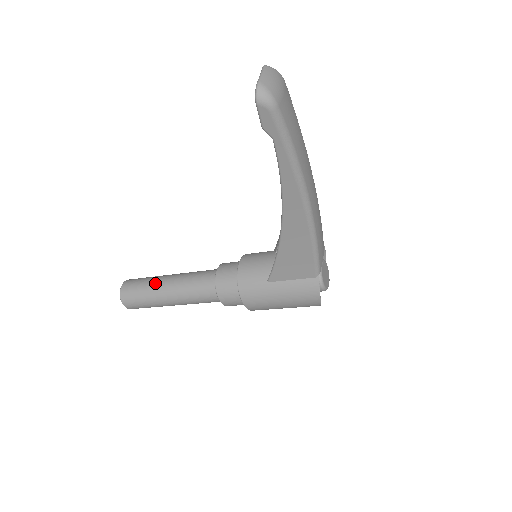
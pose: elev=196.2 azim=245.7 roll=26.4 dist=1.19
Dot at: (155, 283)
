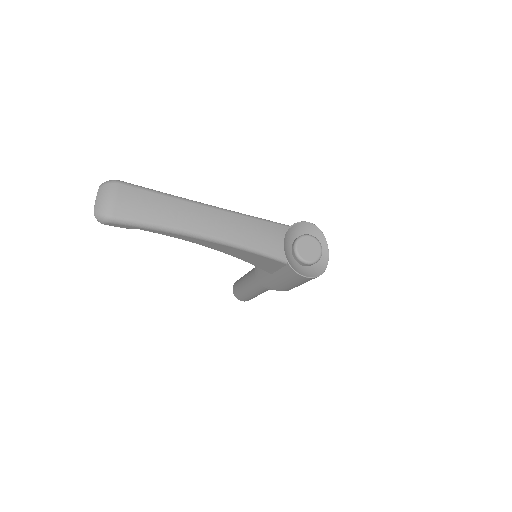
Dot at: (241, 283)
